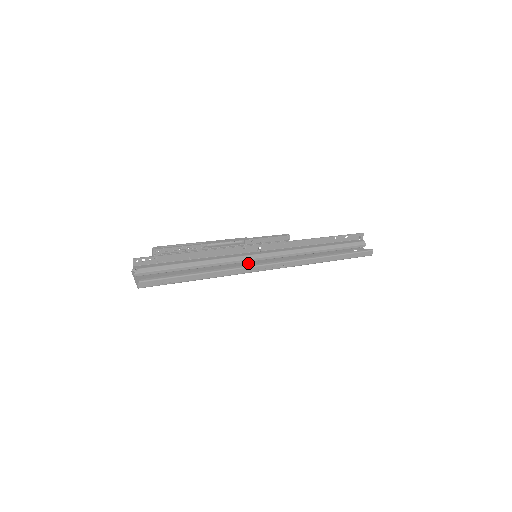
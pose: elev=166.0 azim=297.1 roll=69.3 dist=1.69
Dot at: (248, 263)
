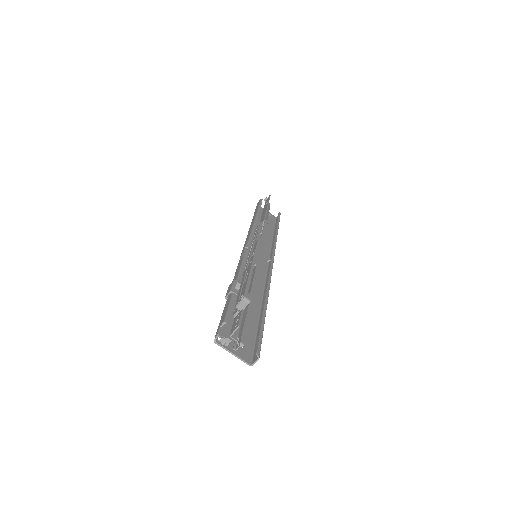
Dot at: occluded
